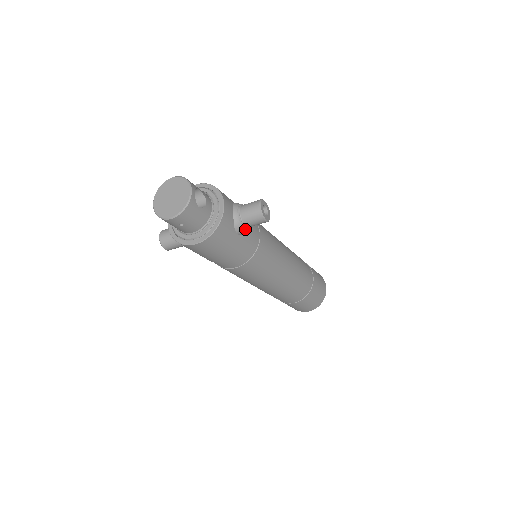
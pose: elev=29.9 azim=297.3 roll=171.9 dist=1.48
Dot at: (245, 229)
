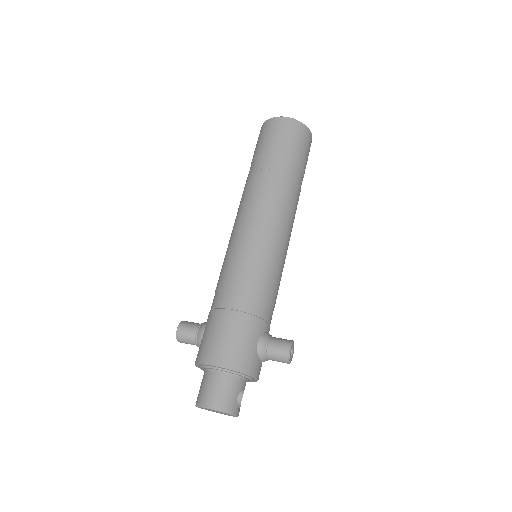
Dot at: occluded
